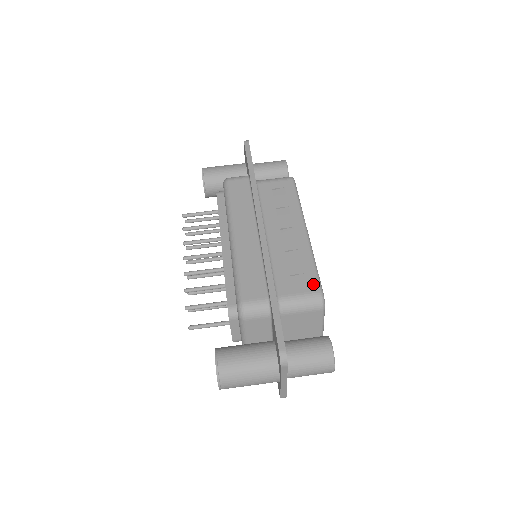
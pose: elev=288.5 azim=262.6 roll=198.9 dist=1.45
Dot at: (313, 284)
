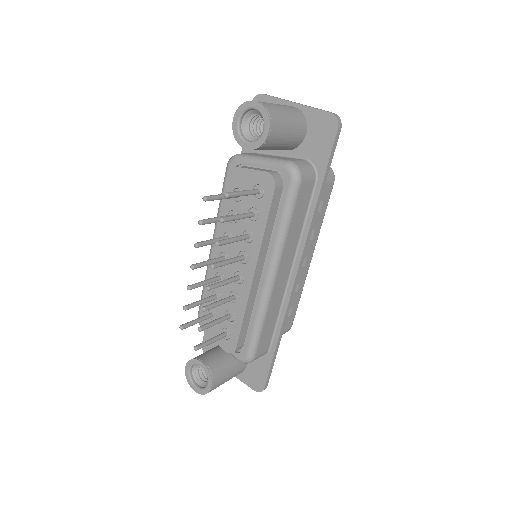
Dot at: occluded
